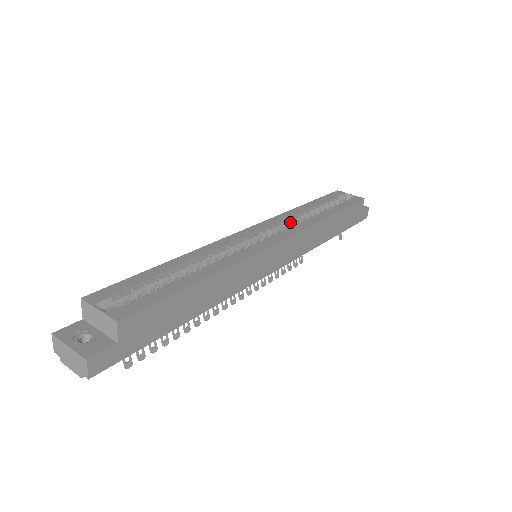
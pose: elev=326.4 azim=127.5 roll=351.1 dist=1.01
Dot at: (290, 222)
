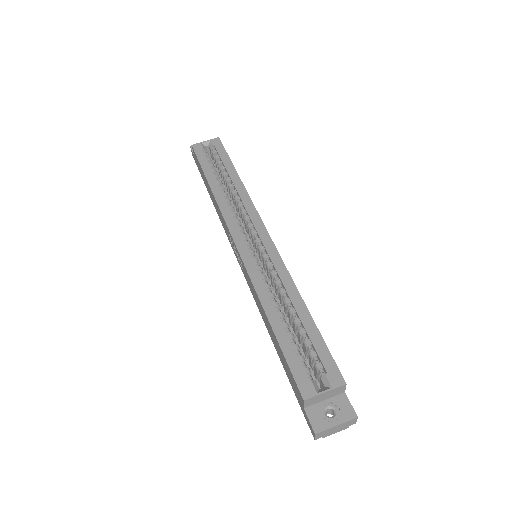
Dot at: (233, 209)
